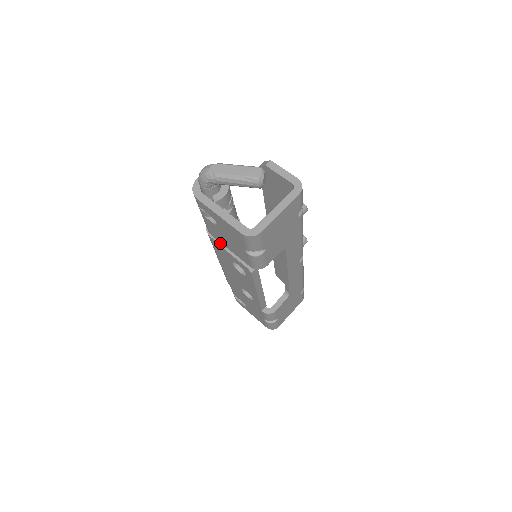
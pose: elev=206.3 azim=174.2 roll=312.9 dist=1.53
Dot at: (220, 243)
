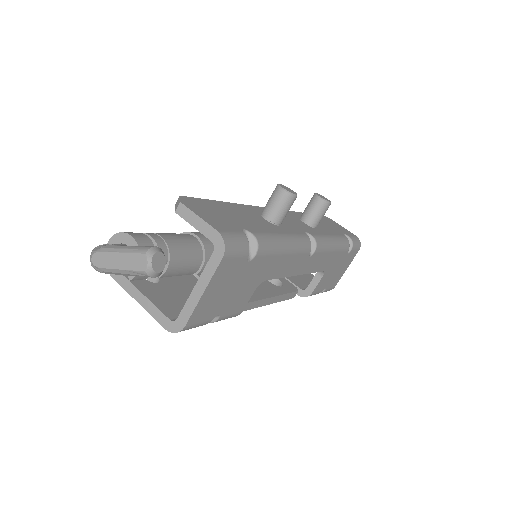
Dot at: occluded
